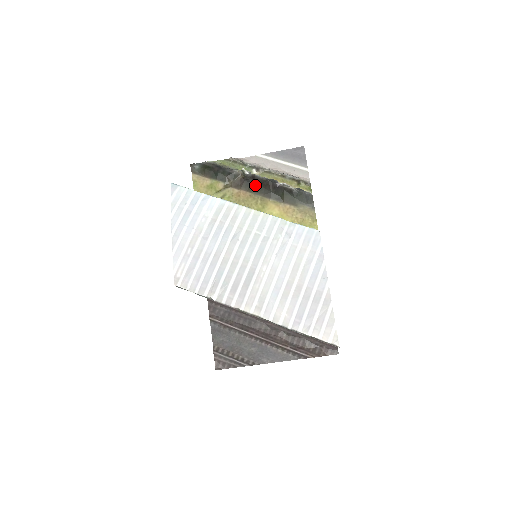
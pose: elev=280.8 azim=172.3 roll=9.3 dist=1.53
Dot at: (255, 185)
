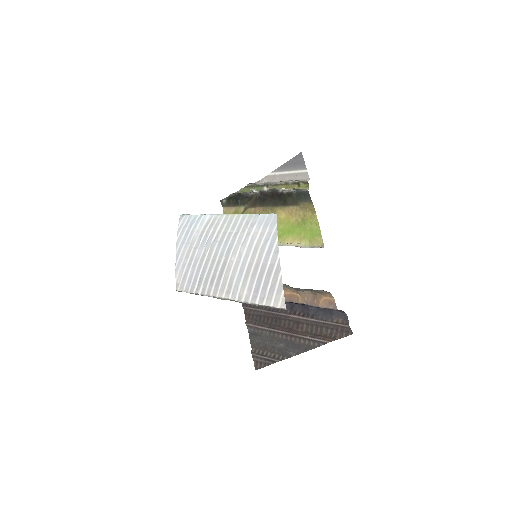
Dot at: (265, 199)
